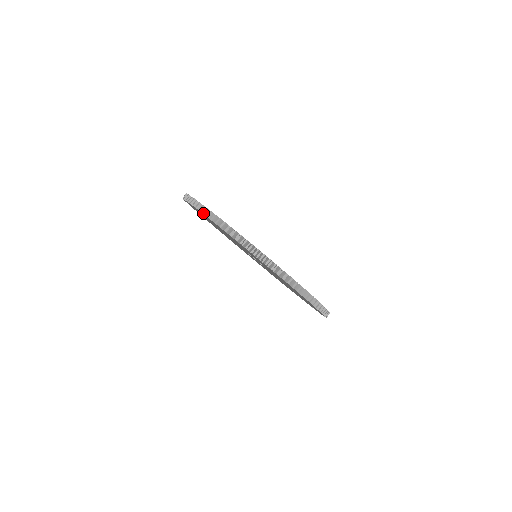
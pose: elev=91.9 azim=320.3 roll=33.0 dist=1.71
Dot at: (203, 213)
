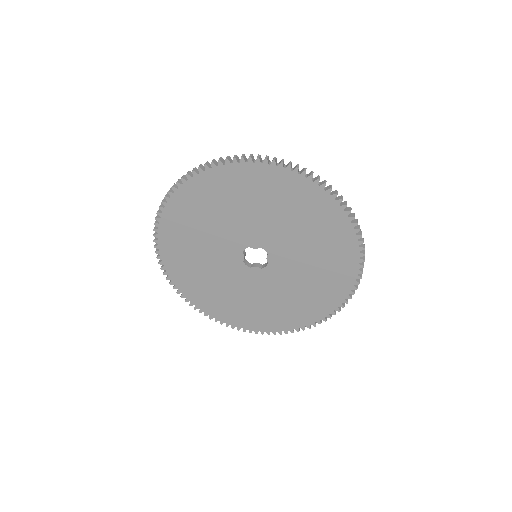
Dot at: (157, 257)
